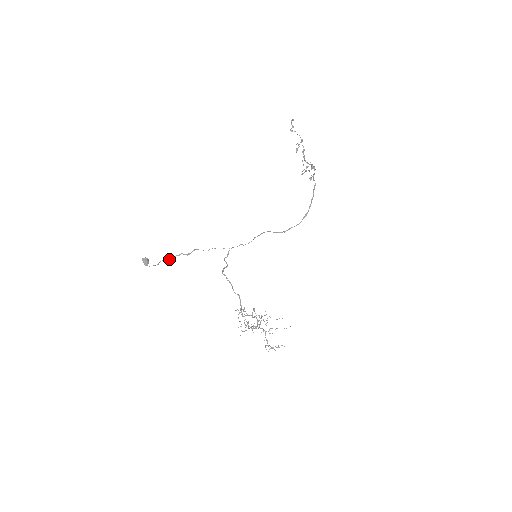
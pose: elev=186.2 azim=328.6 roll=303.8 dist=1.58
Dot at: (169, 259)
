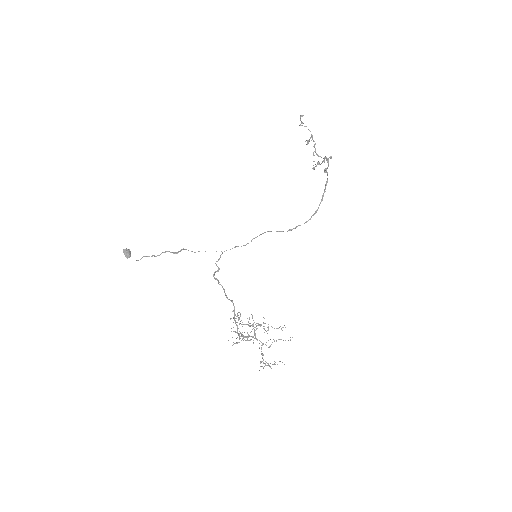
Dot at: occluded
